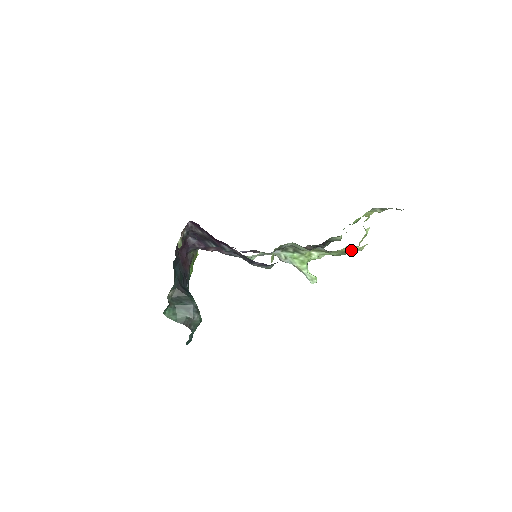
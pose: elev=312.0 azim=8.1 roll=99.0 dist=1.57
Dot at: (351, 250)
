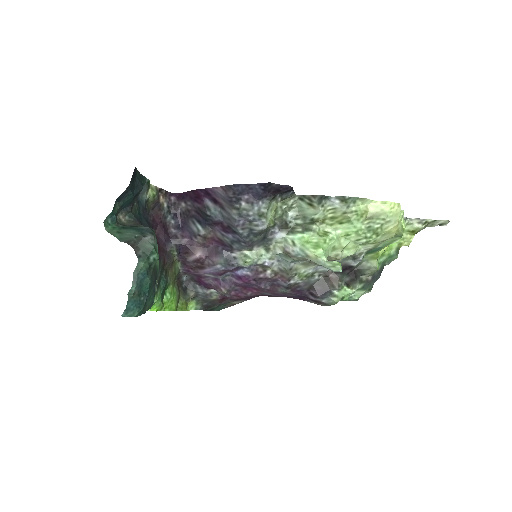
Dot at: (379, 214)
